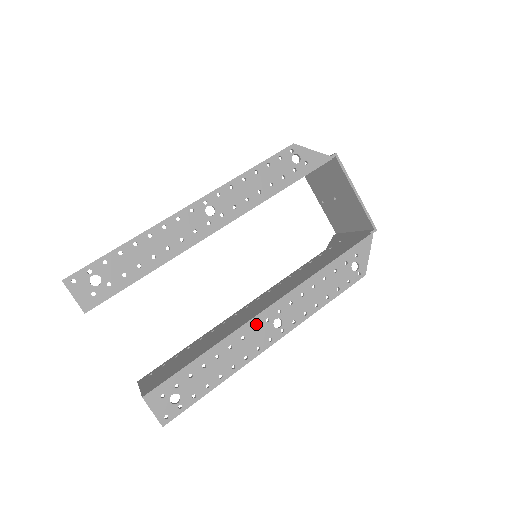
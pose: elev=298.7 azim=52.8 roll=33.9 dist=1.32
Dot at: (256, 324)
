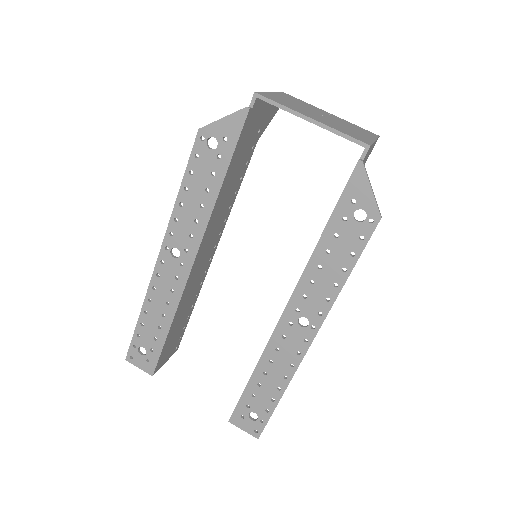
Dot at: (282, 332)
